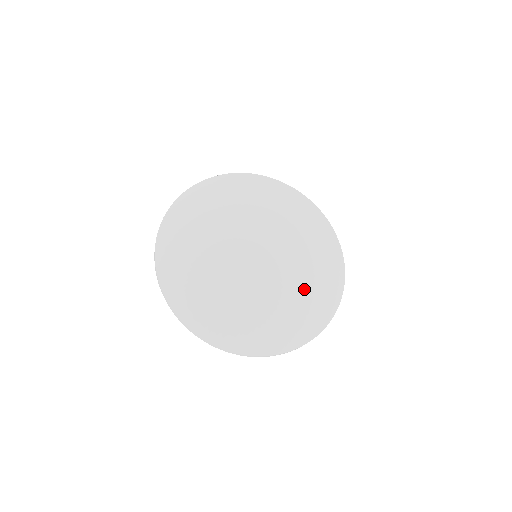
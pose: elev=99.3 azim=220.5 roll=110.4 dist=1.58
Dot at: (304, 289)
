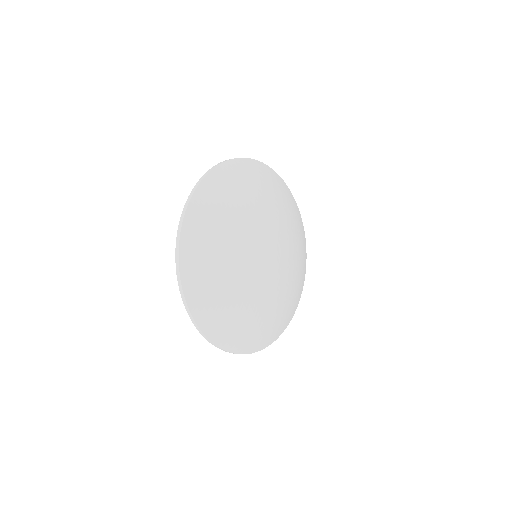
Dot at: (278, 307)
